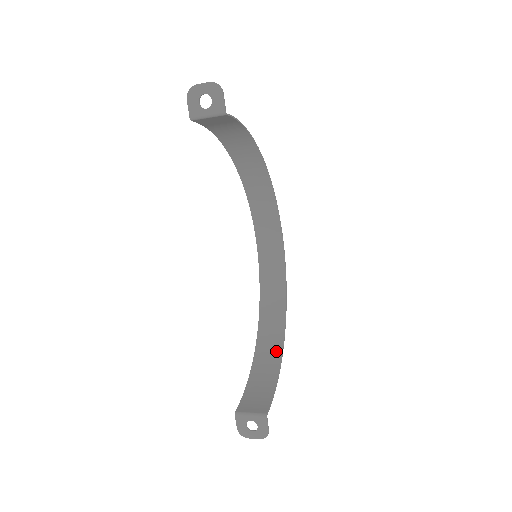
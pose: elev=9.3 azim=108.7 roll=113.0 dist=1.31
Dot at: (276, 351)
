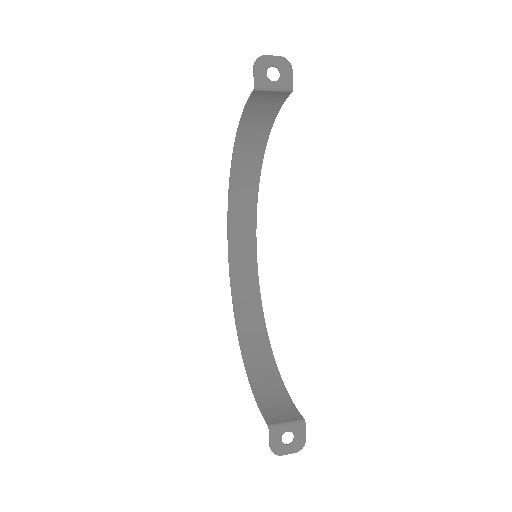
Dot at: (269, 363)
